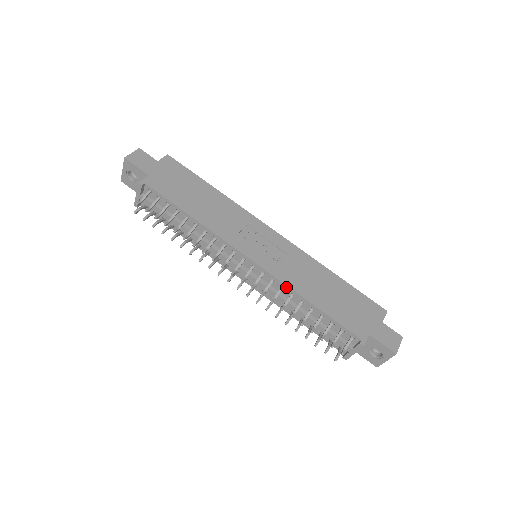
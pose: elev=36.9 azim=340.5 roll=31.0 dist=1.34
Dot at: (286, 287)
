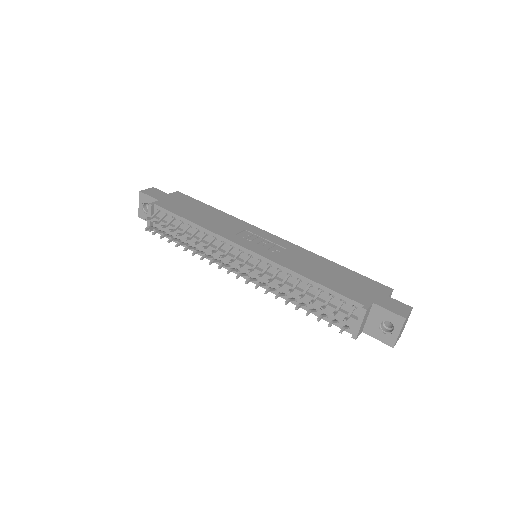
Dot at: (282, 268)
